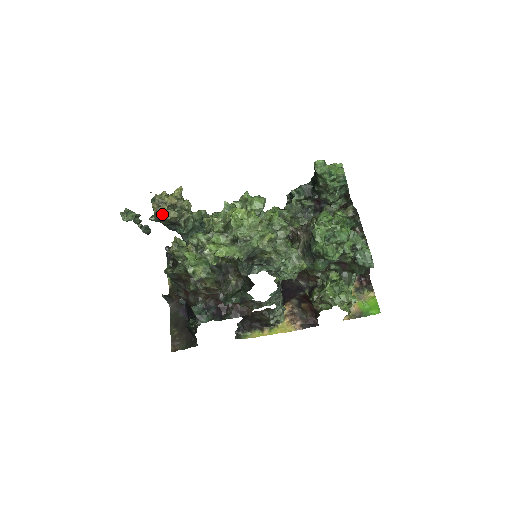
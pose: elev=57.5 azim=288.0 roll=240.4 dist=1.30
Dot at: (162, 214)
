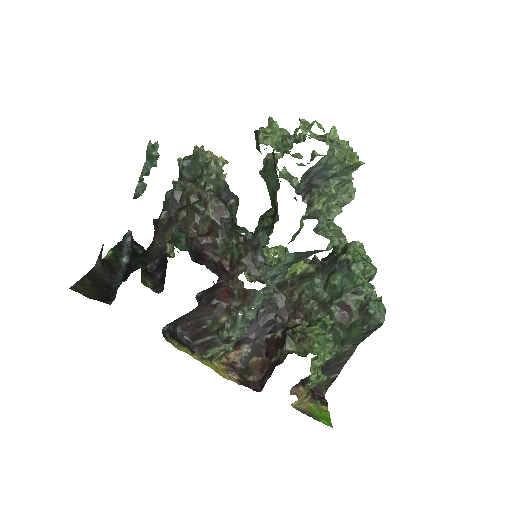
Dot at: (201, 156)
